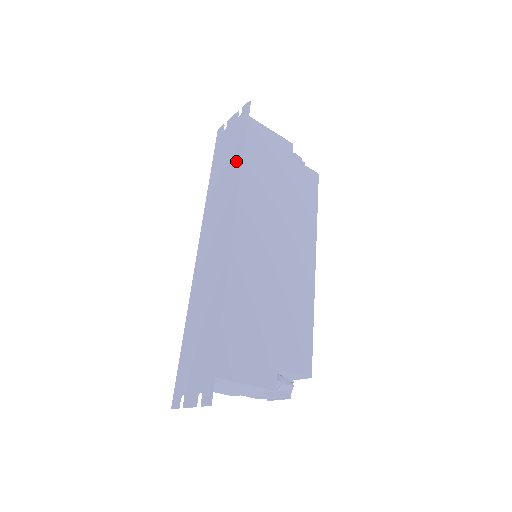
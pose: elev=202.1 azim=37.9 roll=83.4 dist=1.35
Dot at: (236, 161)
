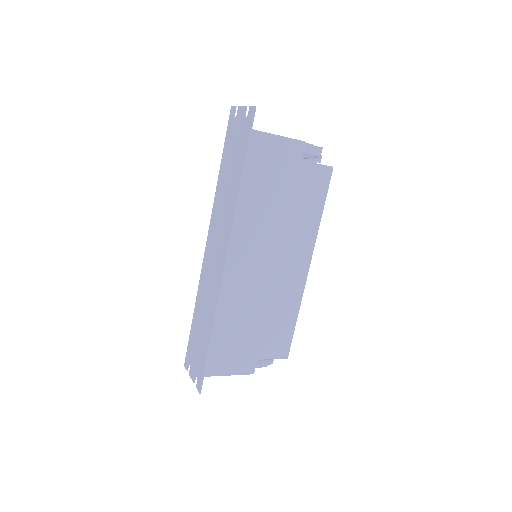
Dot at: (236, 182)
